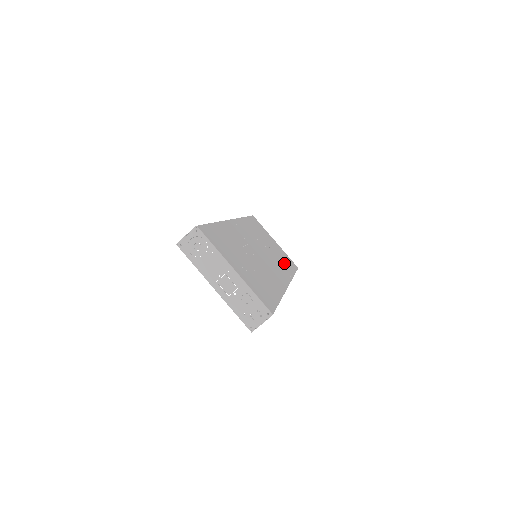
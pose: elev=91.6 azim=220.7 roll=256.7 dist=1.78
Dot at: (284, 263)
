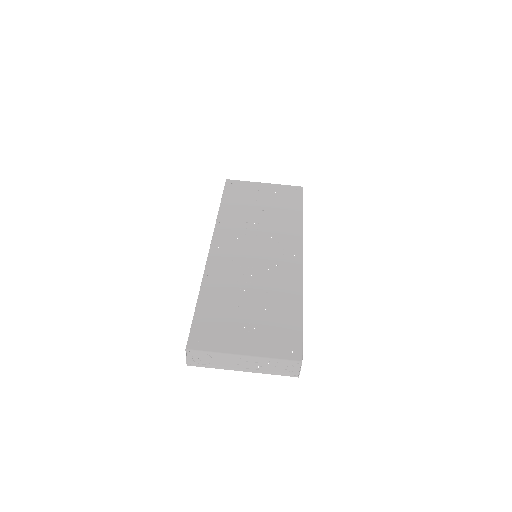
Dot at: (286, 214)
